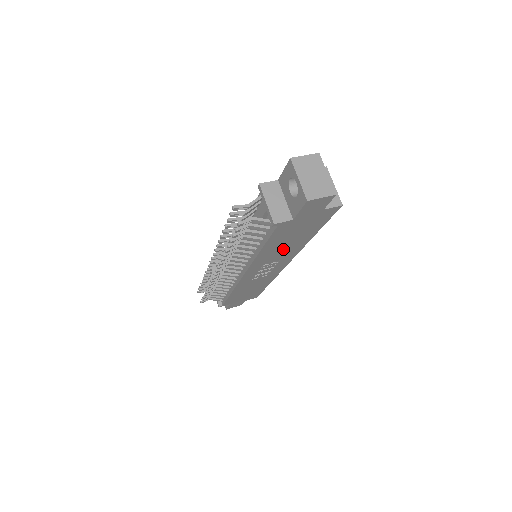
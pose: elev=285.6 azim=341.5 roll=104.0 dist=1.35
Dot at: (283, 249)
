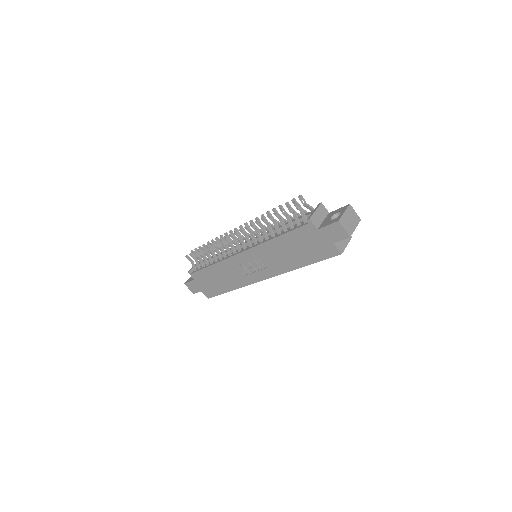
Dot at: (282, 256)
